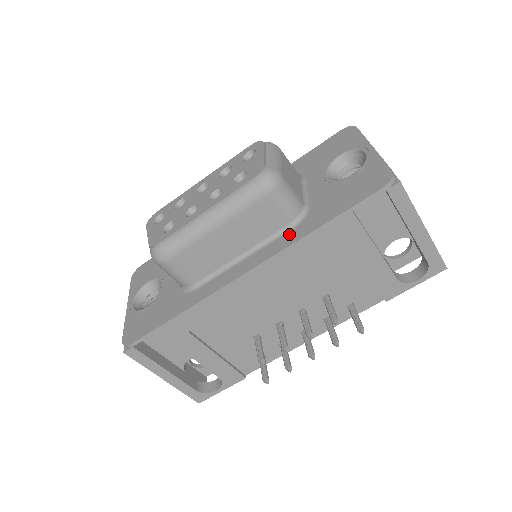
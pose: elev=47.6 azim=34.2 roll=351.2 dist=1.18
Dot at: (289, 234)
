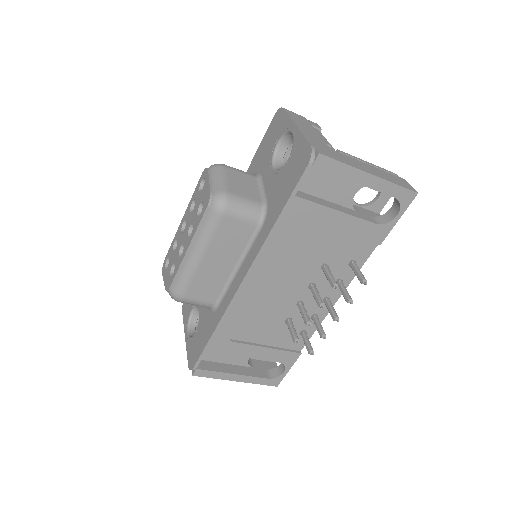
Dot at: (260, 235)
